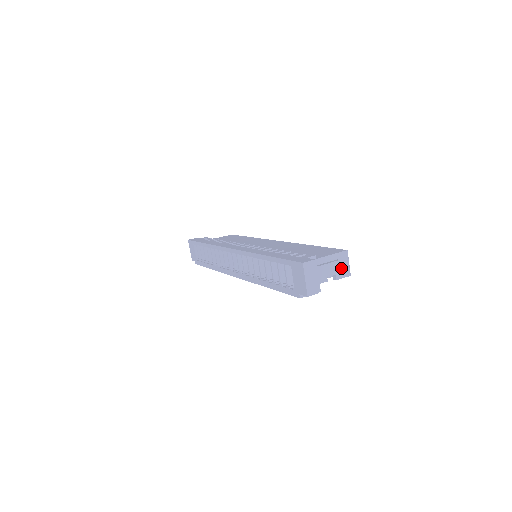
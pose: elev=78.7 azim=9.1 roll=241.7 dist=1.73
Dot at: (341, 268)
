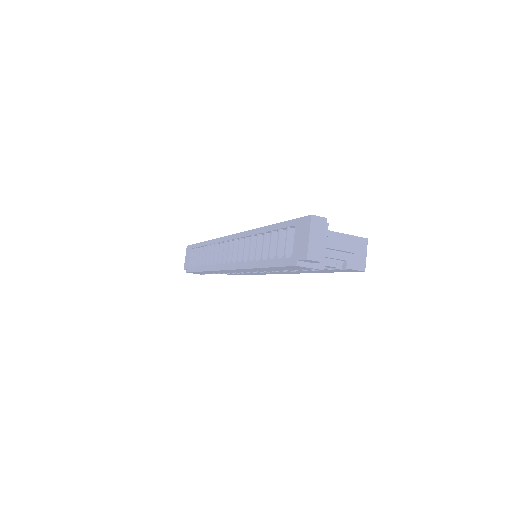
Dot at: (355, 256)
